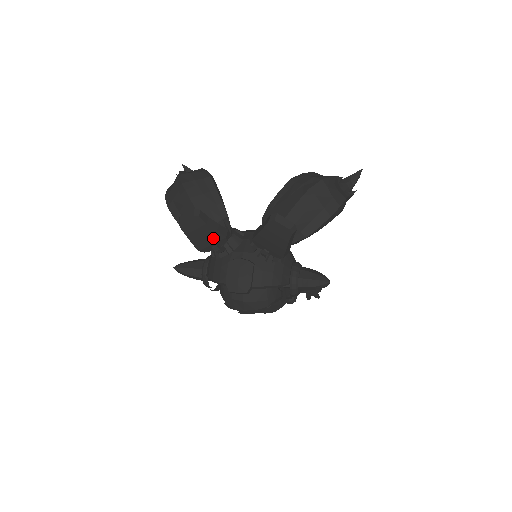
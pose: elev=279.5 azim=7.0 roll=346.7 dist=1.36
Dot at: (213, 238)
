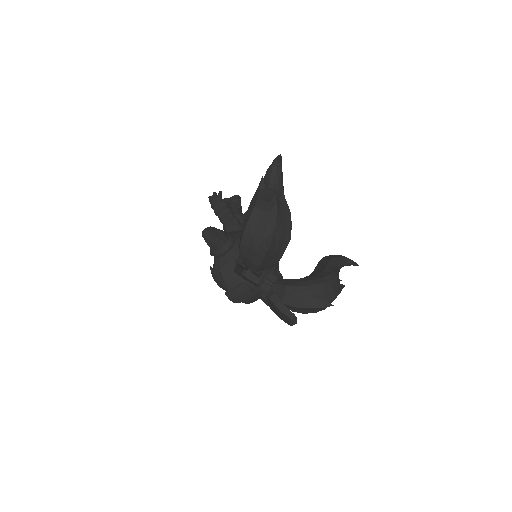
Dot at: occluded
